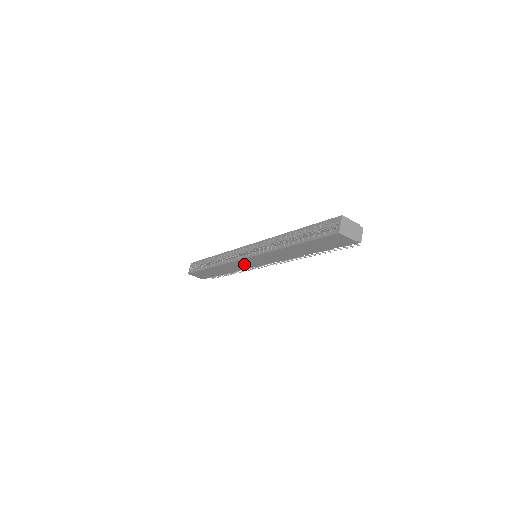
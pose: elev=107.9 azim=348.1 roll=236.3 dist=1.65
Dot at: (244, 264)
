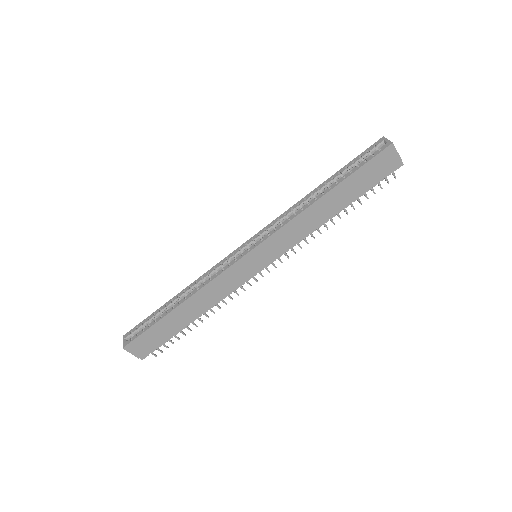
Dot at: (240, 272)
